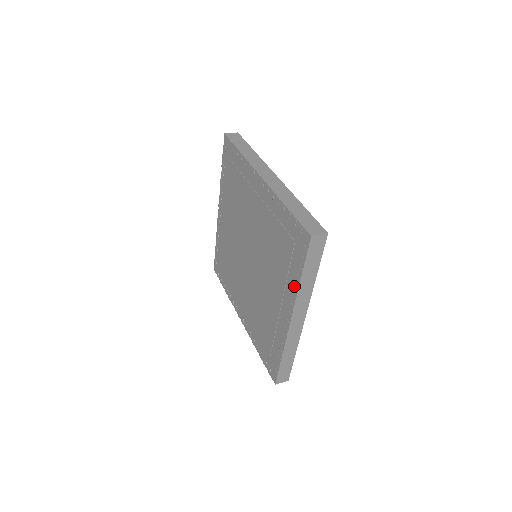
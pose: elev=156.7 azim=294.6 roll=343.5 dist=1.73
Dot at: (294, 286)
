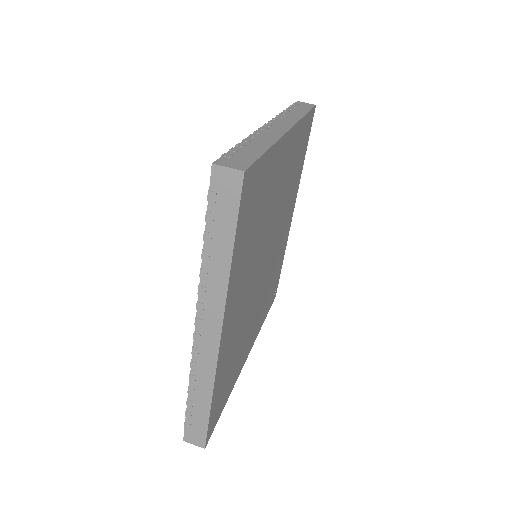
Dot at: occluded
